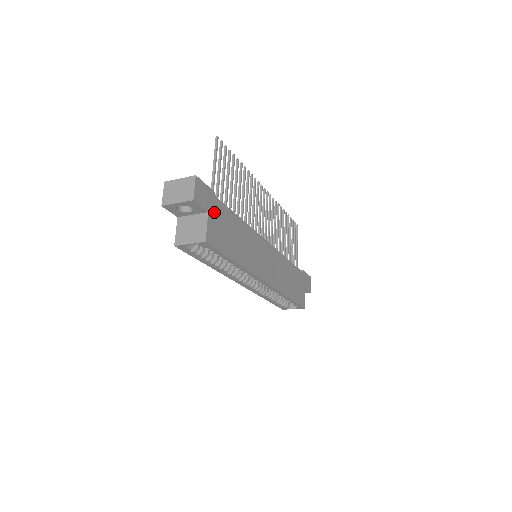
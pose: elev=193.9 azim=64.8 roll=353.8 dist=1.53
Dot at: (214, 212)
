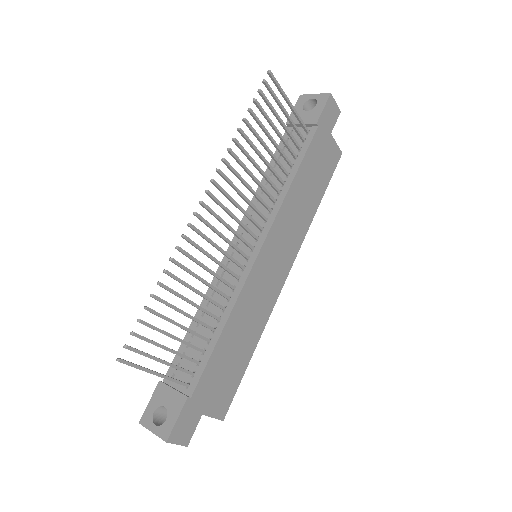
Dot at: (204, 401)
